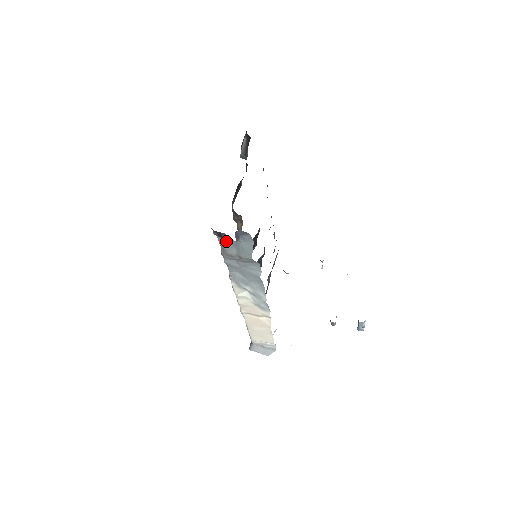
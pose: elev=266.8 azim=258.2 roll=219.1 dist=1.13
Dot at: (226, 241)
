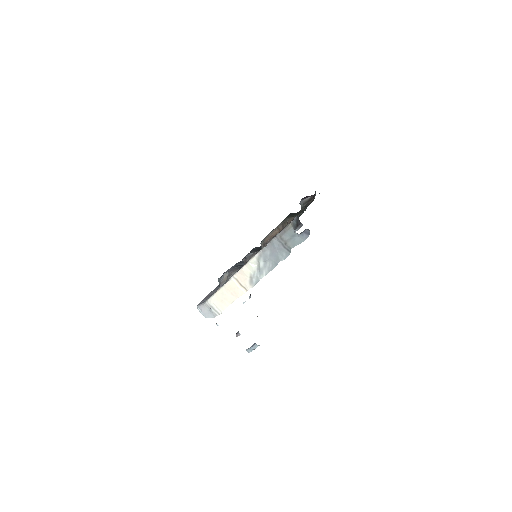
Dot at: (296, 229)
